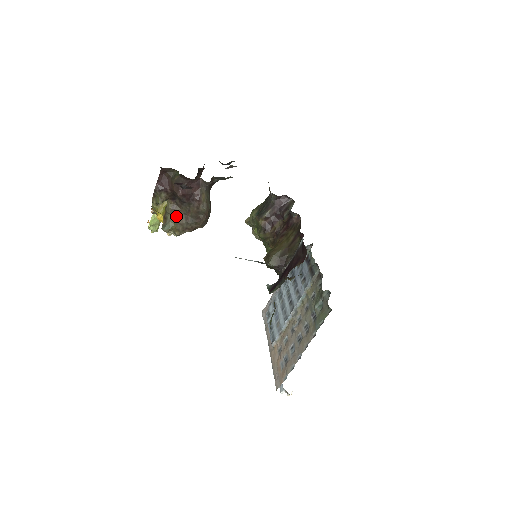
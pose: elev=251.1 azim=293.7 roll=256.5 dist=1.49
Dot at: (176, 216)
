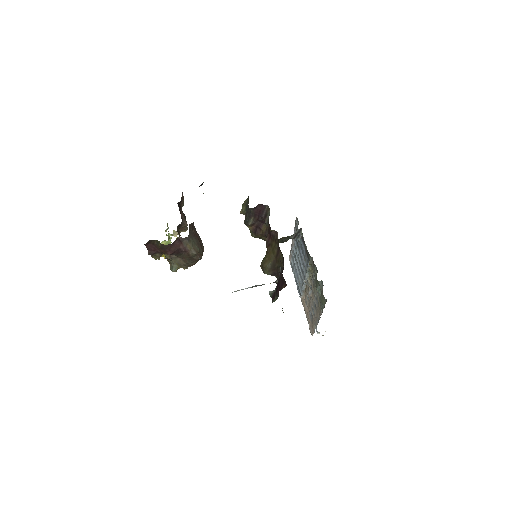
Dot at: (176, 260)
